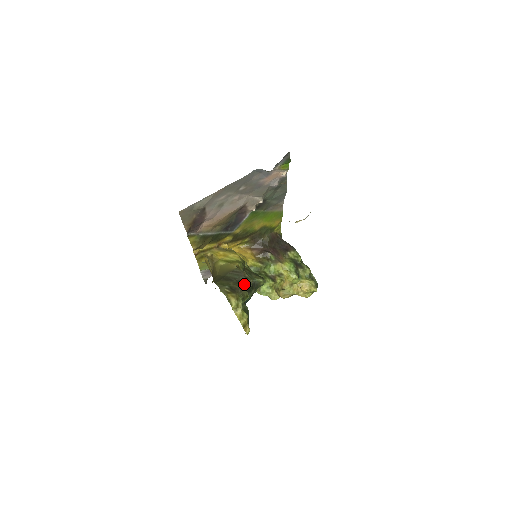
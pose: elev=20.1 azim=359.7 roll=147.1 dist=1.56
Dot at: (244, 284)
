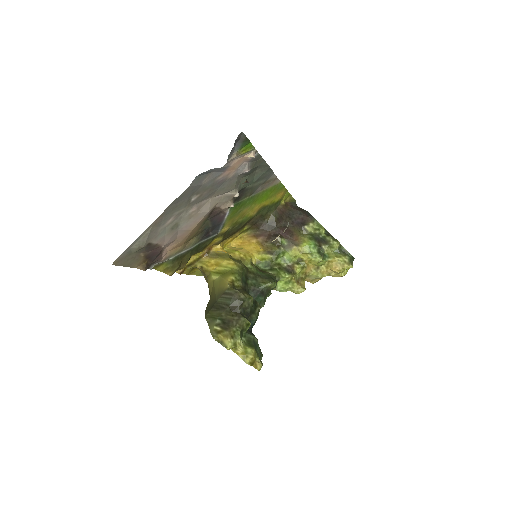
Dot at: (241, 309)
